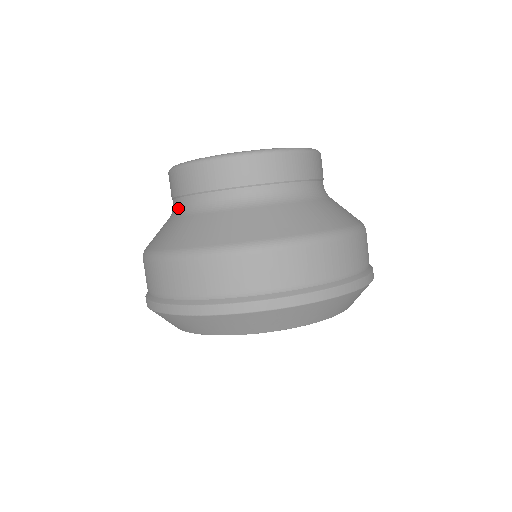
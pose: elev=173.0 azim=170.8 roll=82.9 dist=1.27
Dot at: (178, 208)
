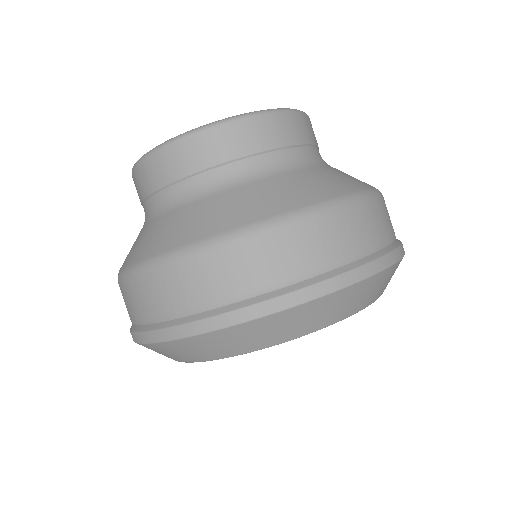
Dot at: occluded
